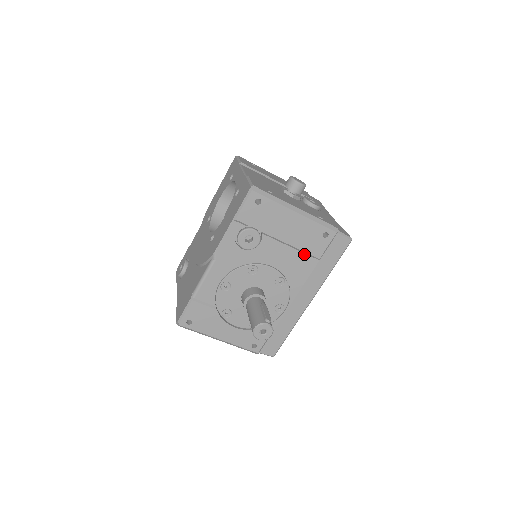
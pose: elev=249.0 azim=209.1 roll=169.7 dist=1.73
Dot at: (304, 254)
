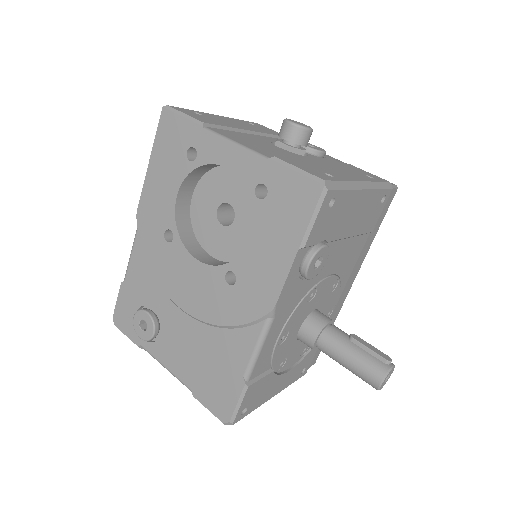
Dot at: (359, 236)
